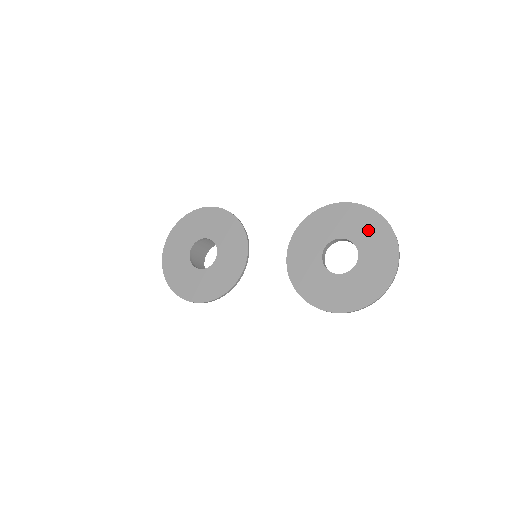
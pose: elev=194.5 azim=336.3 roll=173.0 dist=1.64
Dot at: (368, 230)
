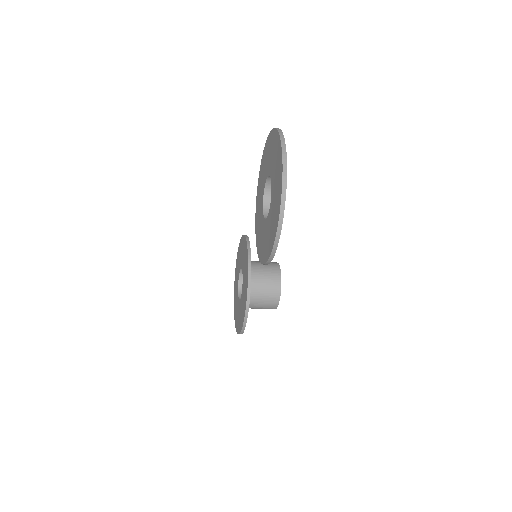
Dot at: (271, 152)
